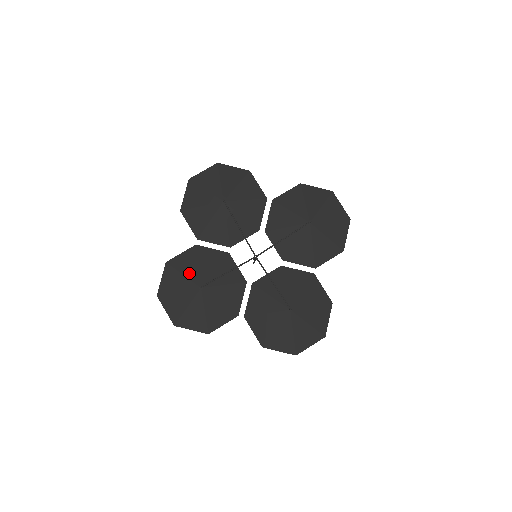
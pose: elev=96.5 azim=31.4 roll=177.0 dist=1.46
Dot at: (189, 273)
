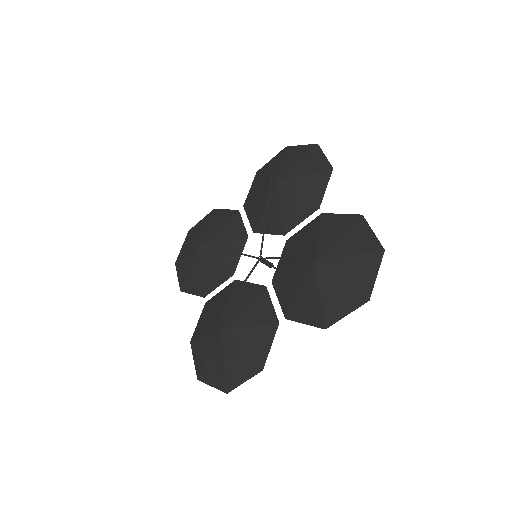
Dot at: (210, 228)
